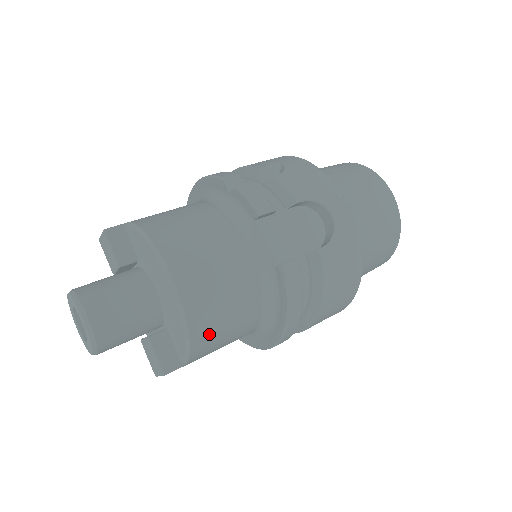
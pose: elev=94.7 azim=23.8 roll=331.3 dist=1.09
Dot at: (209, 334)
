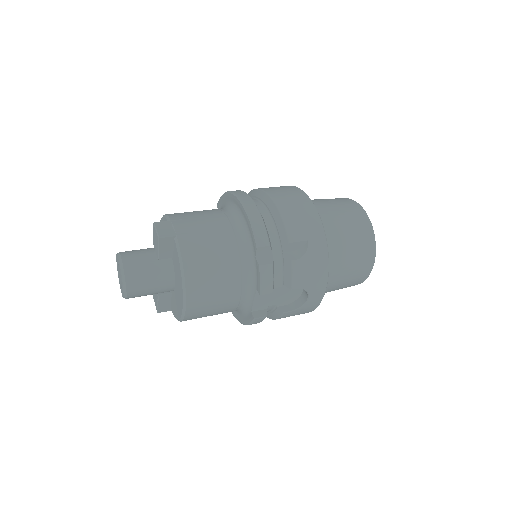
Dot at: occluded
